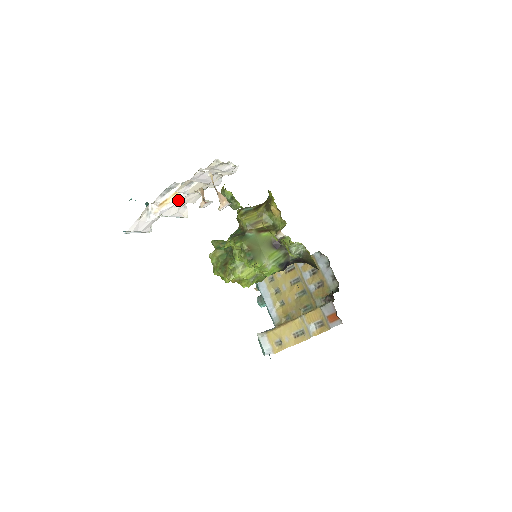
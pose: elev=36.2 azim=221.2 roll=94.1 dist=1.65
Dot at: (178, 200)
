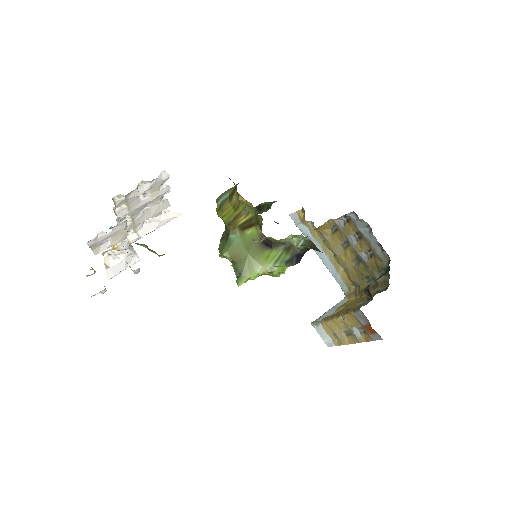
Dot at: (124, 241)
